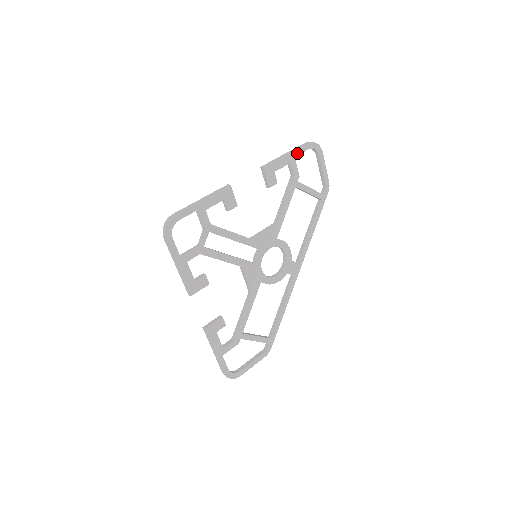
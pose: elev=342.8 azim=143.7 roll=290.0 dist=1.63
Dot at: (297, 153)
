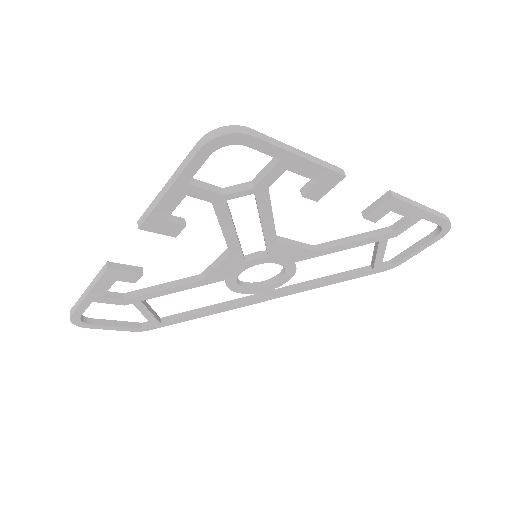
Dot at: (429, 218)
